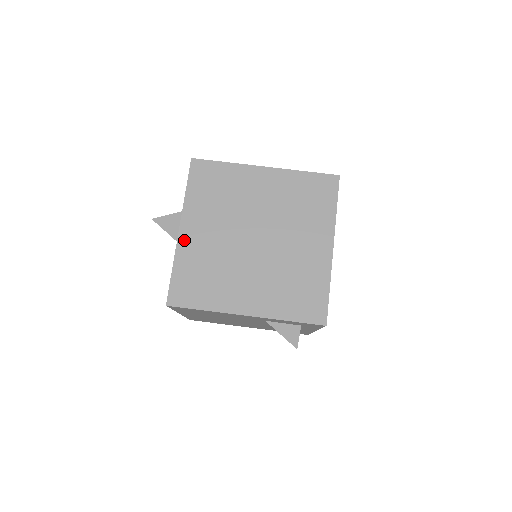
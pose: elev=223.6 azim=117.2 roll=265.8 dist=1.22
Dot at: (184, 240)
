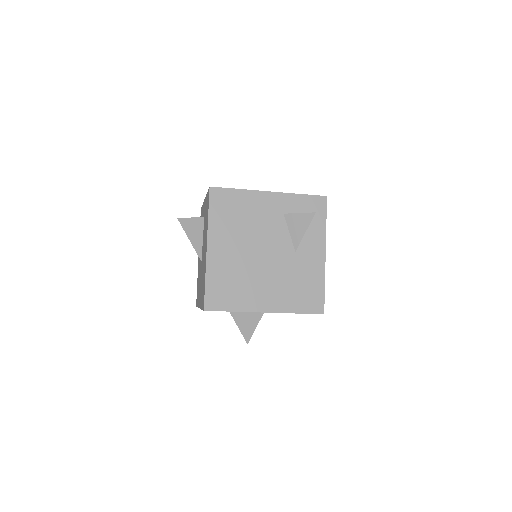
Dot at: occluded
